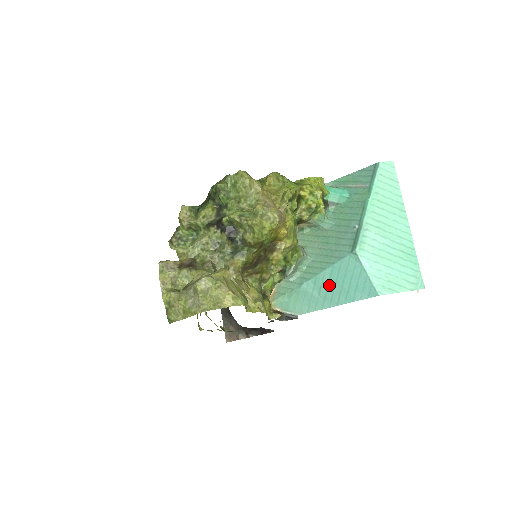
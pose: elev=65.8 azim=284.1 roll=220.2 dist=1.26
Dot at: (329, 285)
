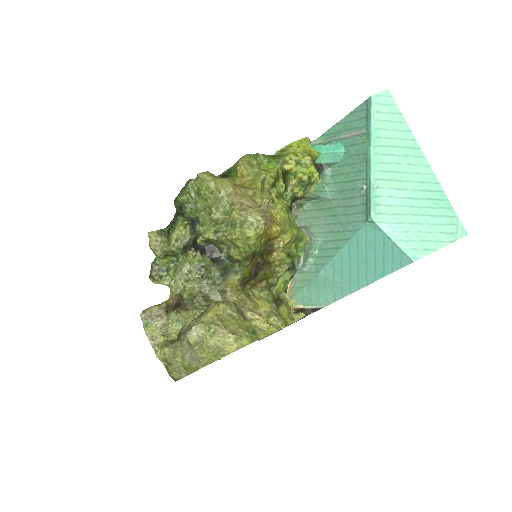
Dot at: (351, 265)
